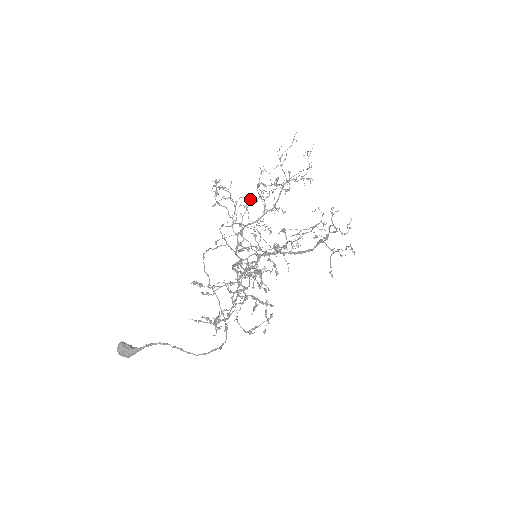
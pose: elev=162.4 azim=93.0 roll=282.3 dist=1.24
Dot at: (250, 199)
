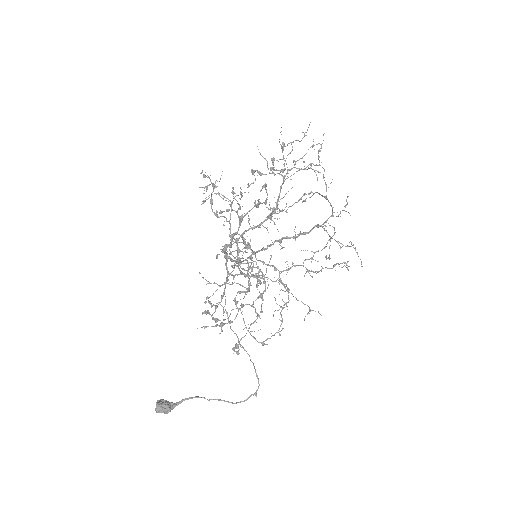
Dot at: occluded
